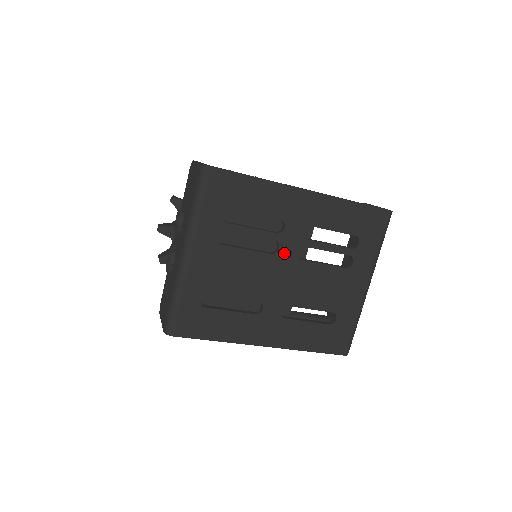
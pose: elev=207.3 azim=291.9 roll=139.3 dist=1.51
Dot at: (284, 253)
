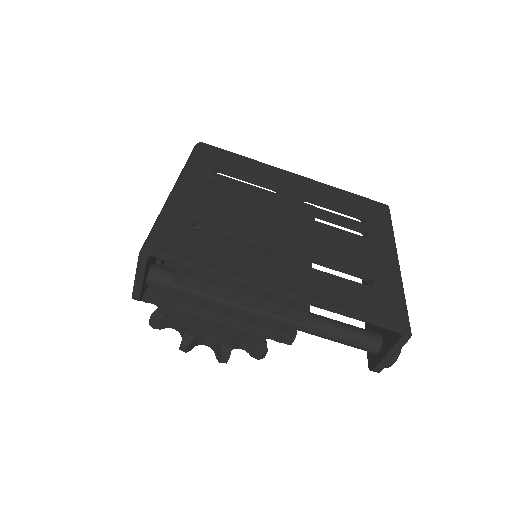
Dot at: (286, 209)
